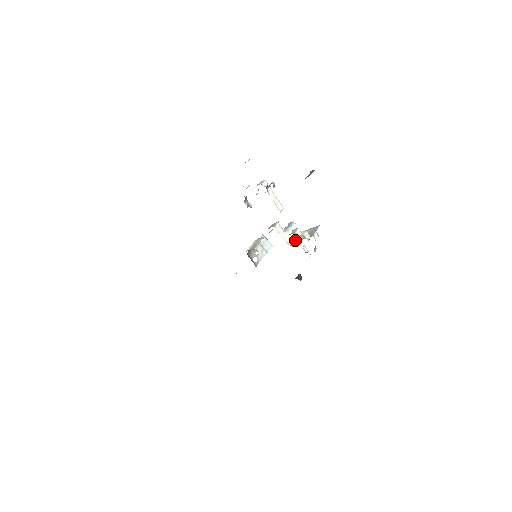
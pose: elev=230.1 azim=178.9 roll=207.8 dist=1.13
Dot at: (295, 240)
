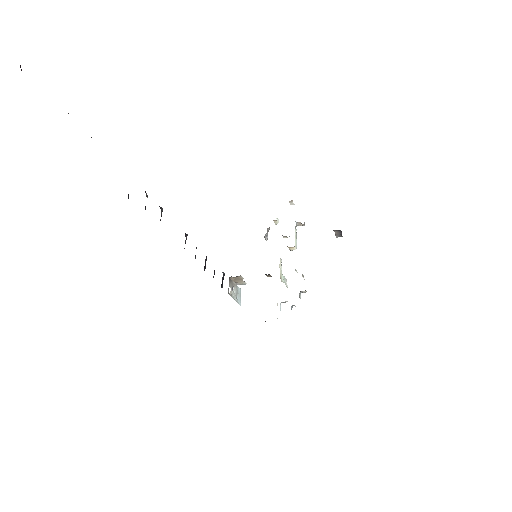
Dot at: occluded
